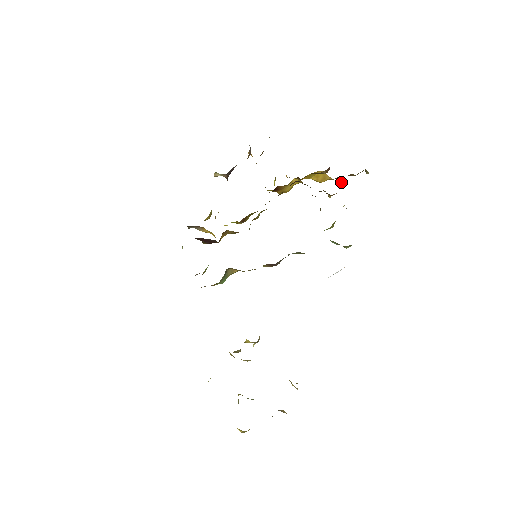
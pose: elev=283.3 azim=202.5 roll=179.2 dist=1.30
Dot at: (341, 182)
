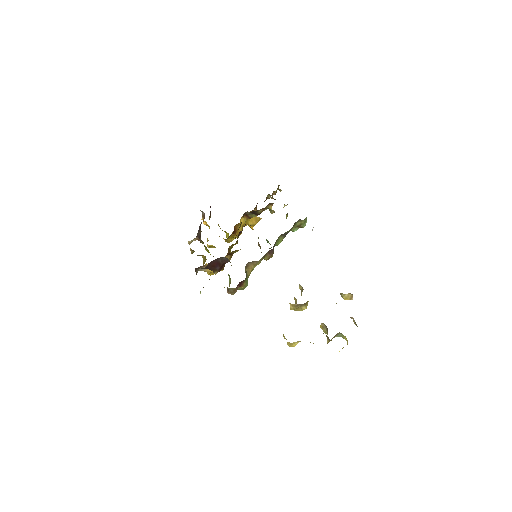
Dot at: (271, 198)
